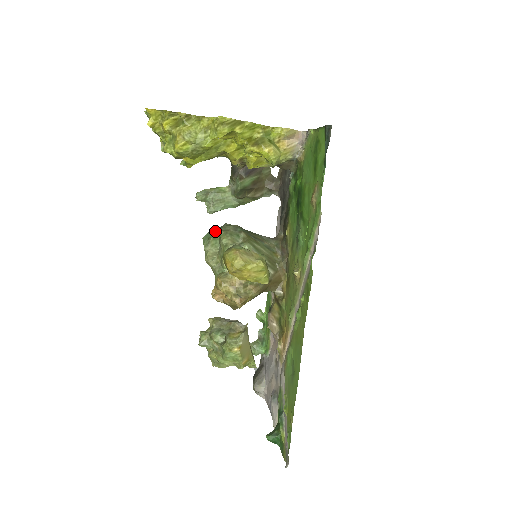
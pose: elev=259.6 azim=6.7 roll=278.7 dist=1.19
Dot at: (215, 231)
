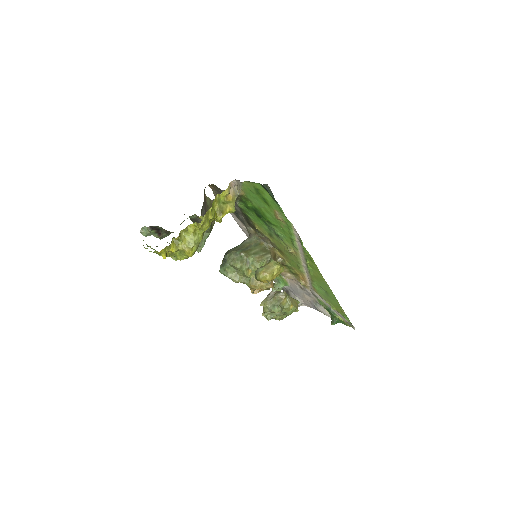
Dot at: (225, 264)
